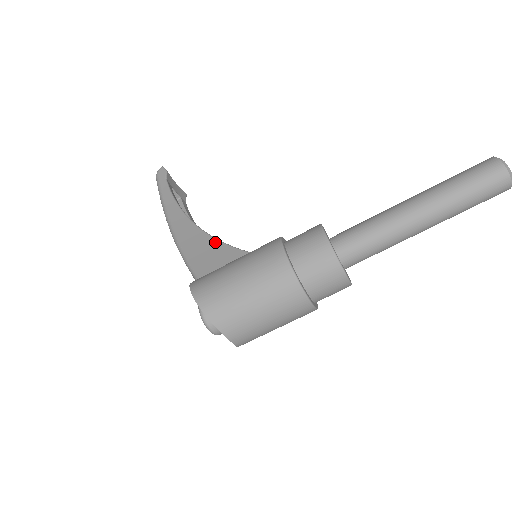
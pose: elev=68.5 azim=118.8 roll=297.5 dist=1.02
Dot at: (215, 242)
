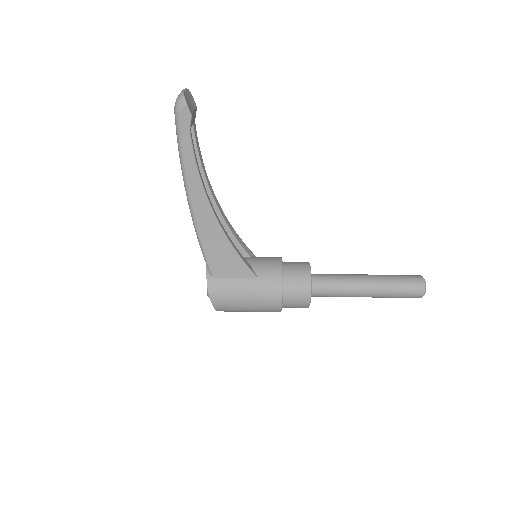
Dot at: (232, 252)
